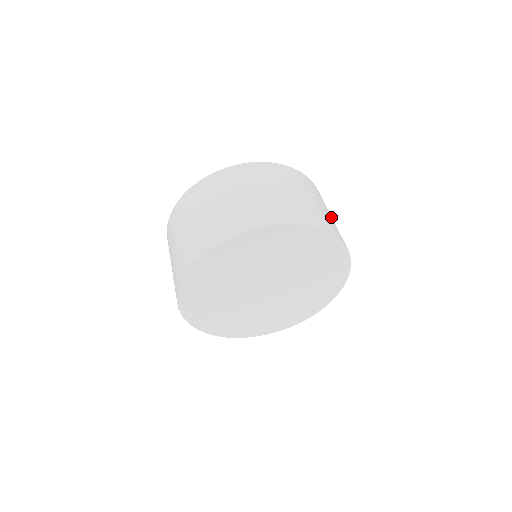
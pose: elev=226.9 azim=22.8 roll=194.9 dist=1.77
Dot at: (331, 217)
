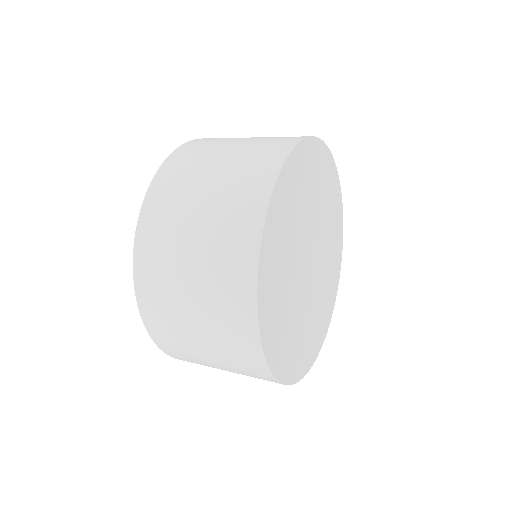
Dot at: occluded
